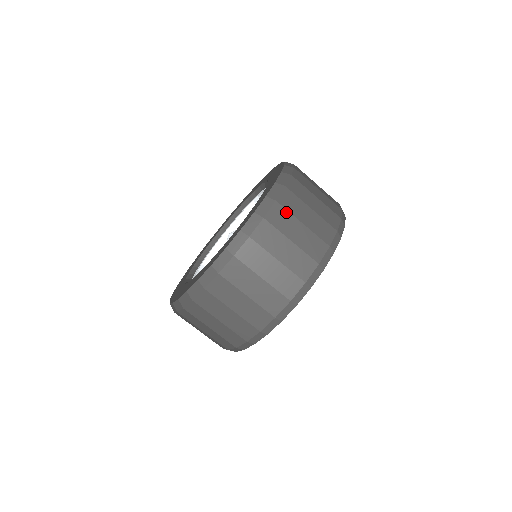
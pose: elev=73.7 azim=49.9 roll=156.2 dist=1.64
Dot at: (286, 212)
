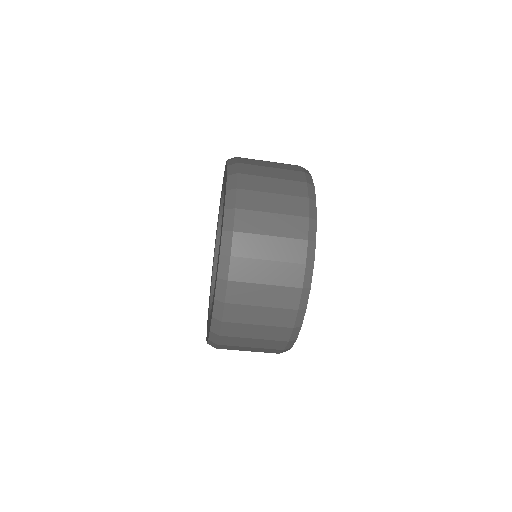
Dot at: (231, 346)
